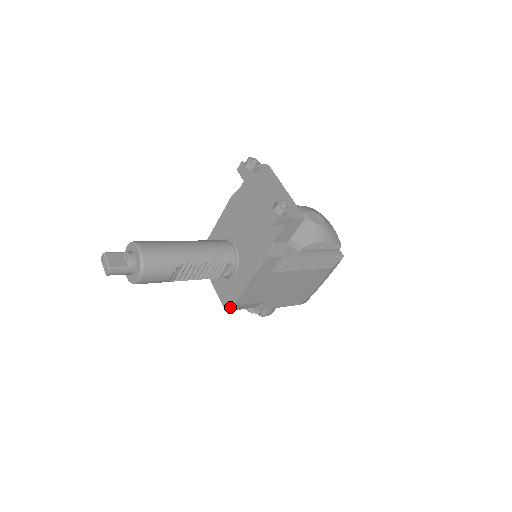
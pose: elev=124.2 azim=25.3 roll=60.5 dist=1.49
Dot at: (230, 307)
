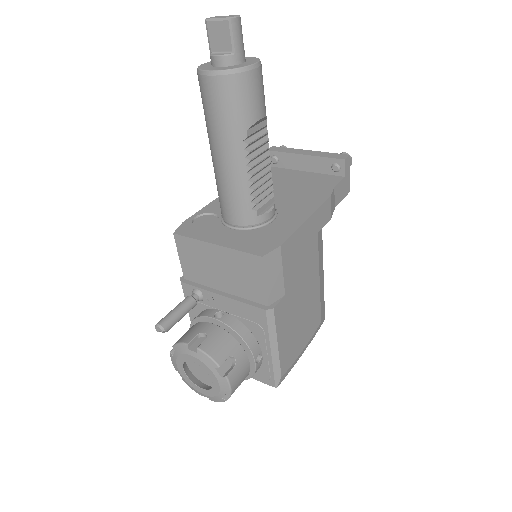
Dot at: (273, 248)
